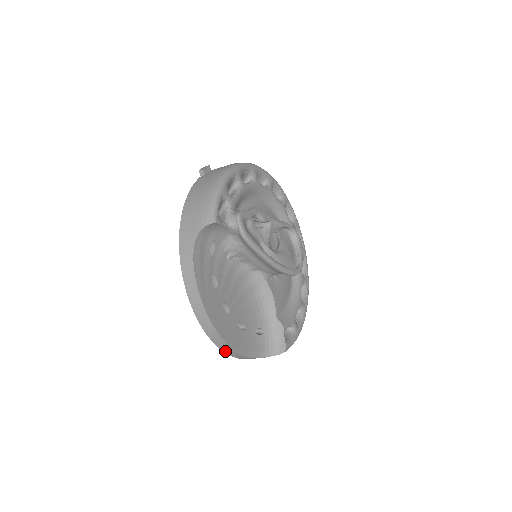
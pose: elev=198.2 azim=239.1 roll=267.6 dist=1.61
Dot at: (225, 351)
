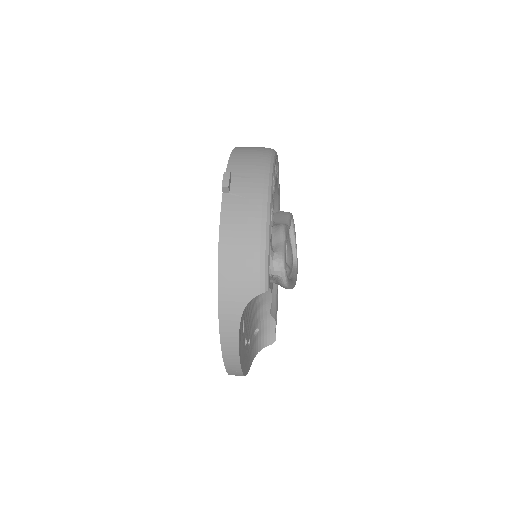
Dot at: occluded
